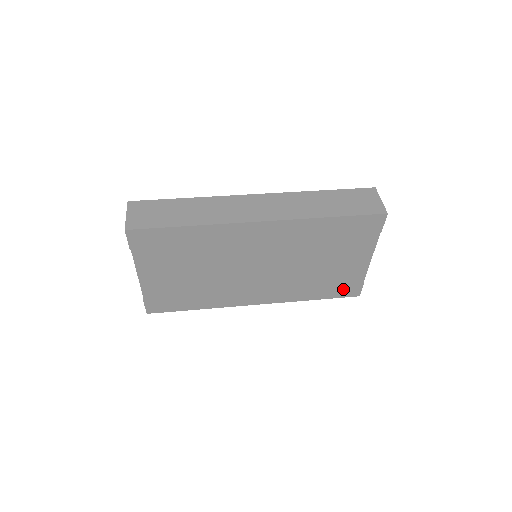
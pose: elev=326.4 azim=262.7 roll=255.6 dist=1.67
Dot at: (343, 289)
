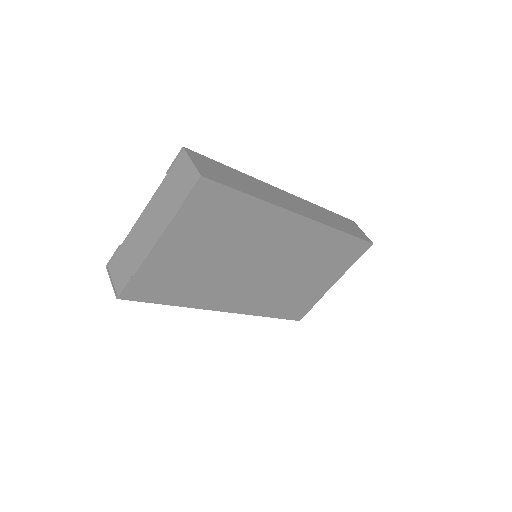
Dot at: (296, 310)
